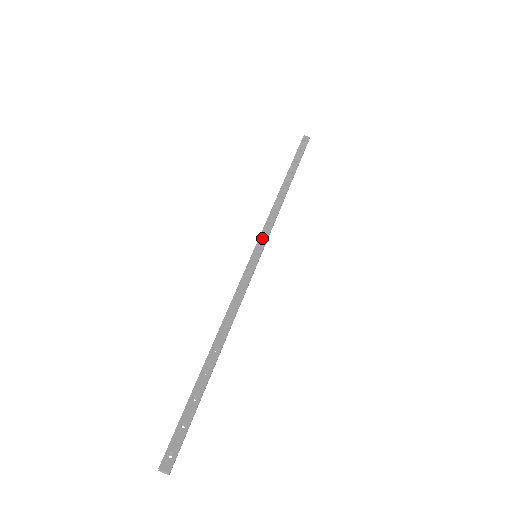
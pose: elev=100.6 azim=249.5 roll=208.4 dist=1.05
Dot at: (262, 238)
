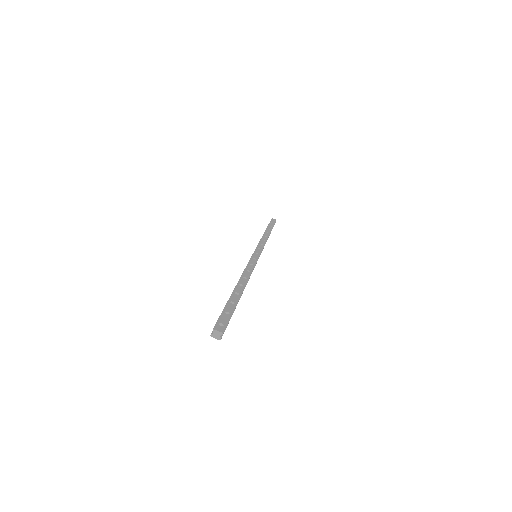
Dot at: occluded
